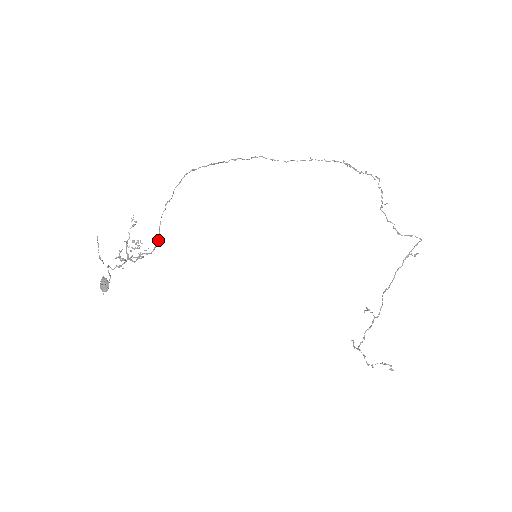
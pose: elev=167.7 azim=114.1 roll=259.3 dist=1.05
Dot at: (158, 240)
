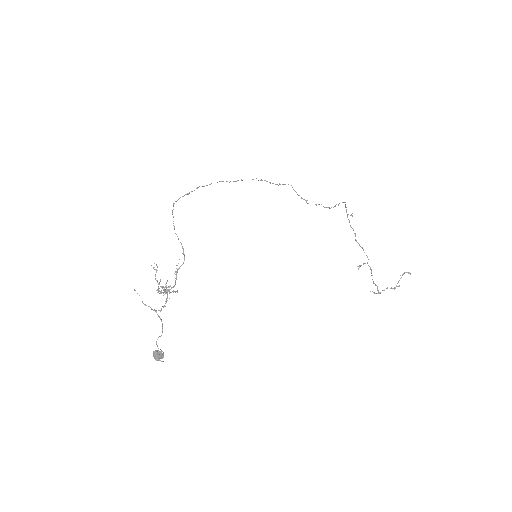
Dot at: (183, 248)
